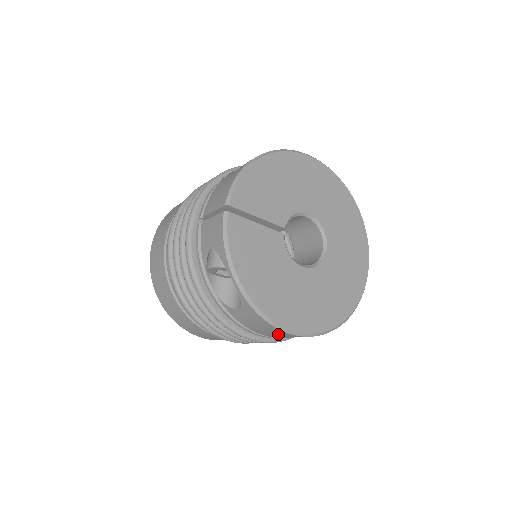
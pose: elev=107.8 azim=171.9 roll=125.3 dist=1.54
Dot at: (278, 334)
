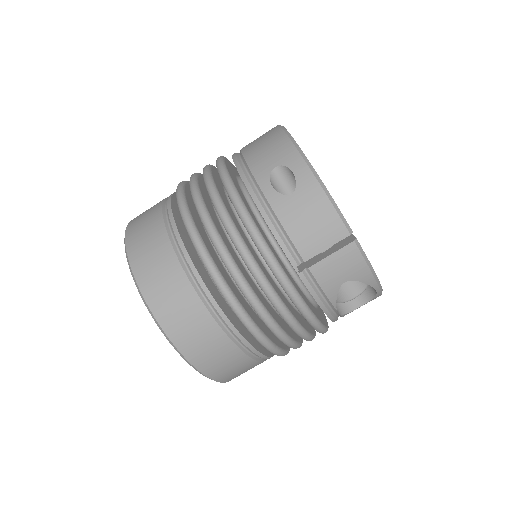
Dot at: occluded
